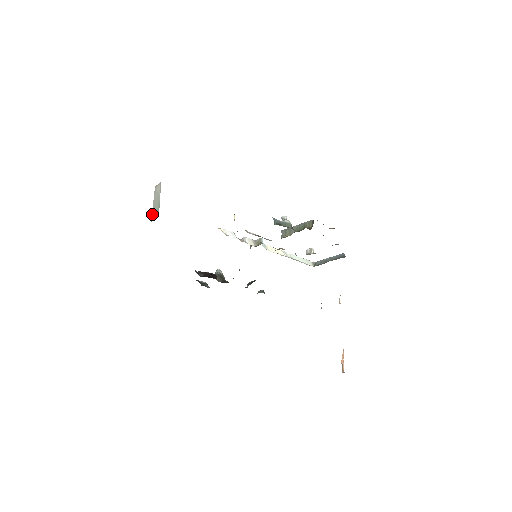
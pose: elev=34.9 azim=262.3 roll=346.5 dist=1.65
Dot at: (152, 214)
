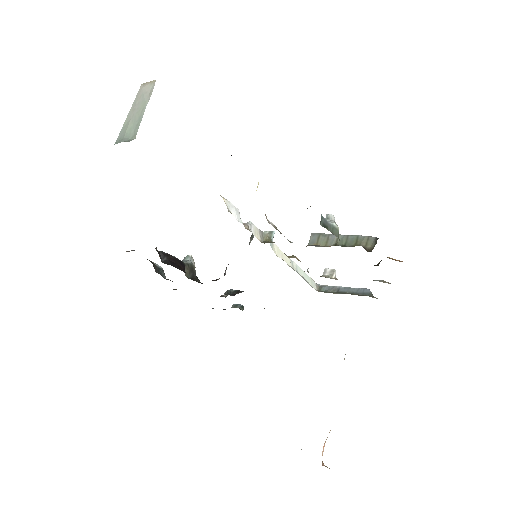
Dot at: (121, 130)
